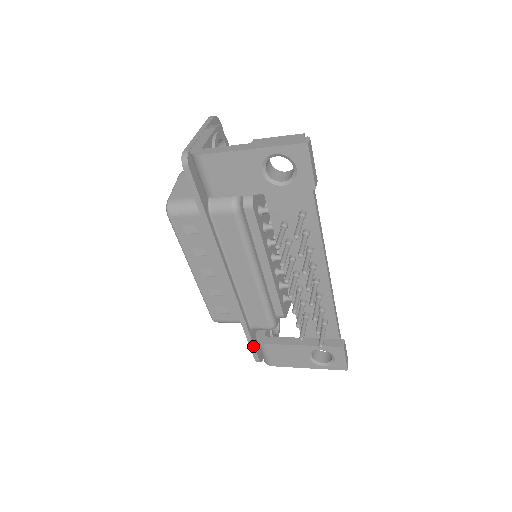
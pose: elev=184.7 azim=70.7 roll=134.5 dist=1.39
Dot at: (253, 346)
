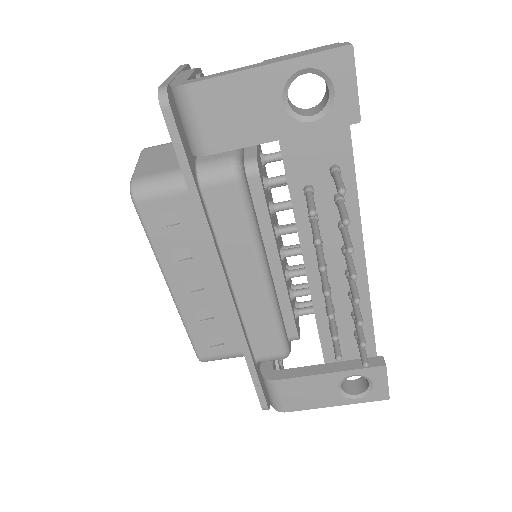
Dot at: (260, 386)
